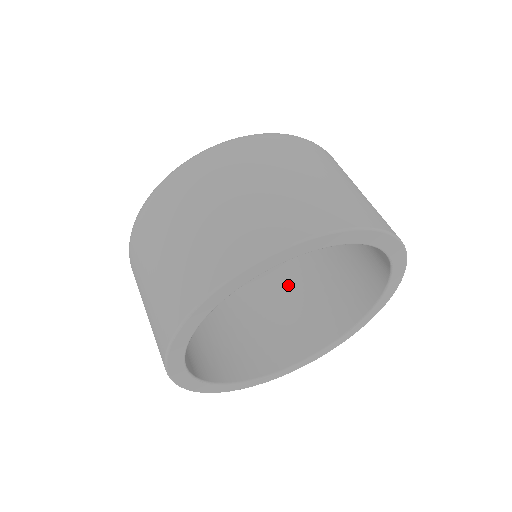
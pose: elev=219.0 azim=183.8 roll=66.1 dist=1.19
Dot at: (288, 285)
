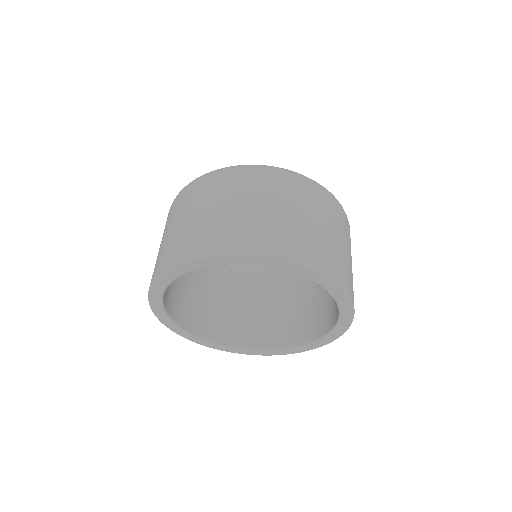
Dot at: (284, 291)
